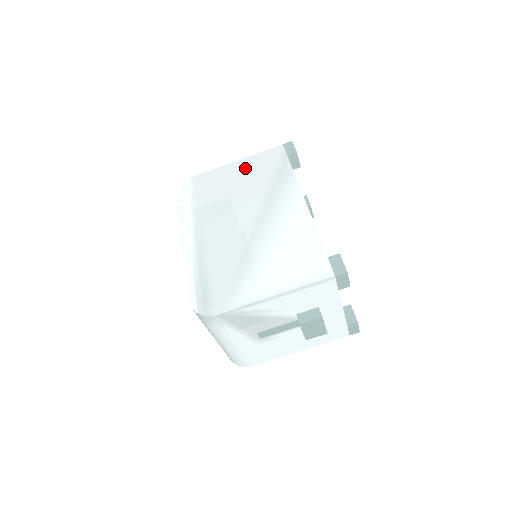
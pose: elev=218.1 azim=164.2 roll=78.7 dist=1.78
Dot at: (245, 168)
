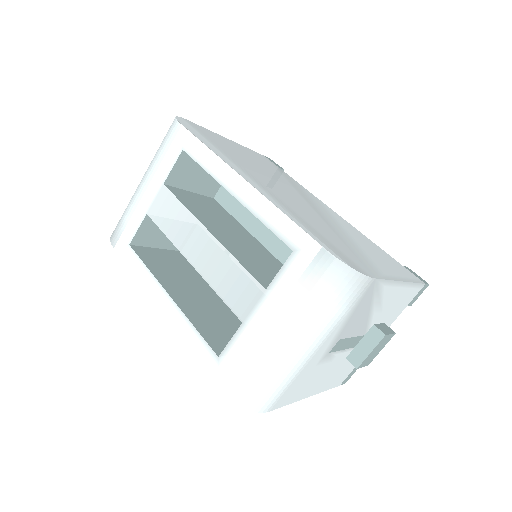
Dot at: (246, 151)
